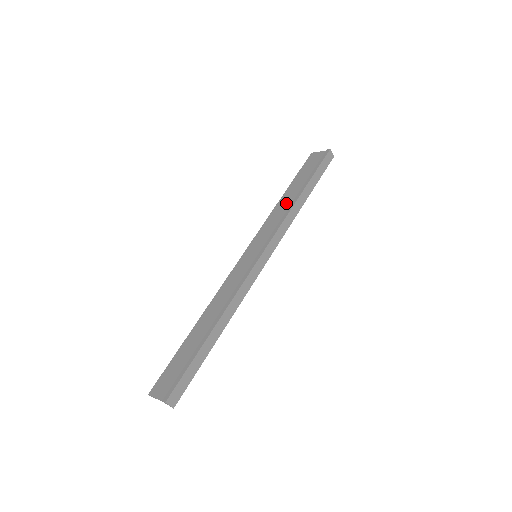
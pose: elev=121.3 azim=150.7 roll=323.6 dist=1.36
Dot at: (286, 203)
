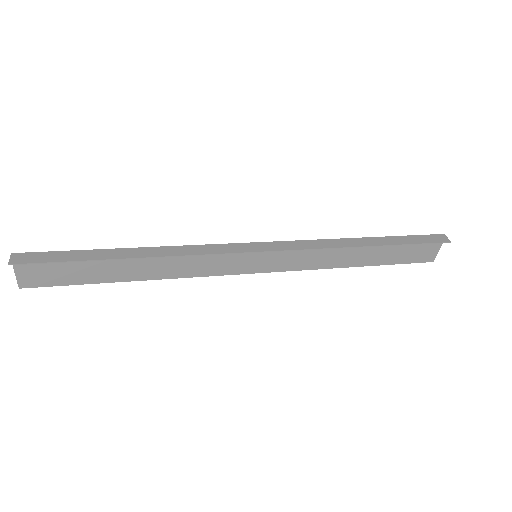
Dot at: (344, 253)
